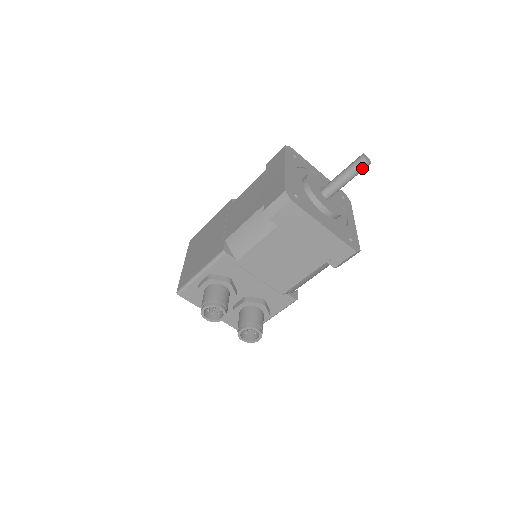
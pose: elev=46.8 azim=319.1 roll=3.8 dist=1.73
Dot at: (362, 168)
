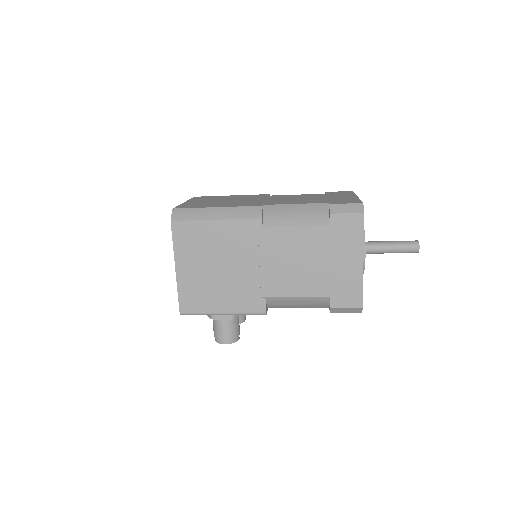
Dot at: (409, 252)
